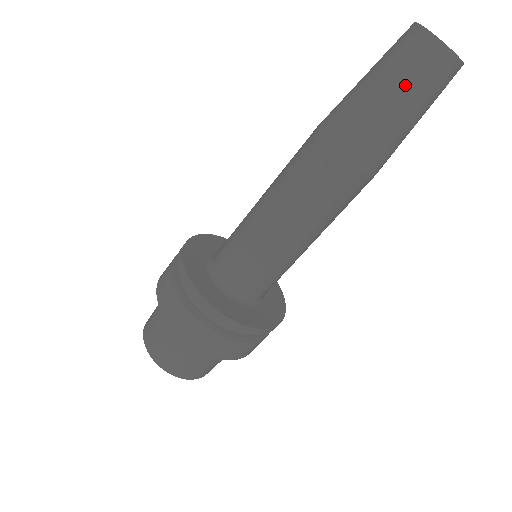
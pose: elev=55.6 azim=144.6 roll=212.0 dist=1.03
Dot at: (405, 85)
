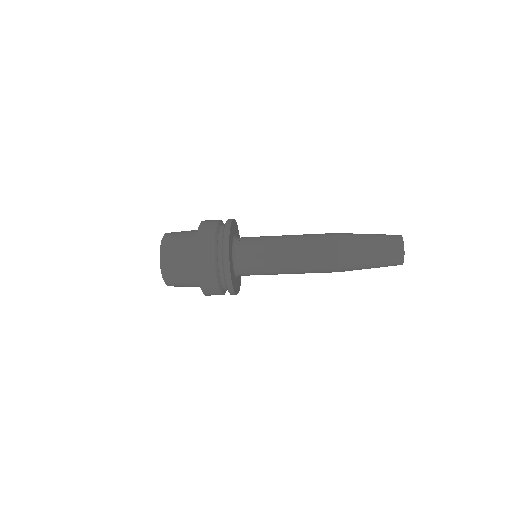
Dot at: (381, 264)
